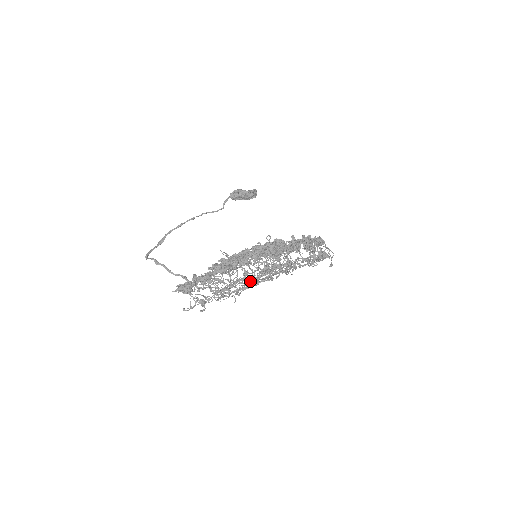
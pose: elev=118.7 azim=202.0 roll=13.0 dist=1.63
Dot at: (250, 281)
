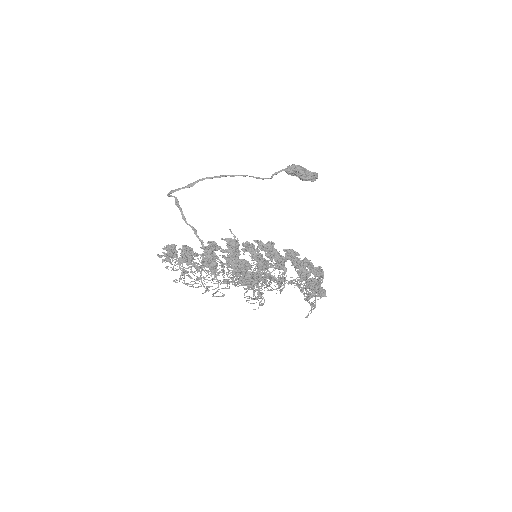
Dot at: occluded
